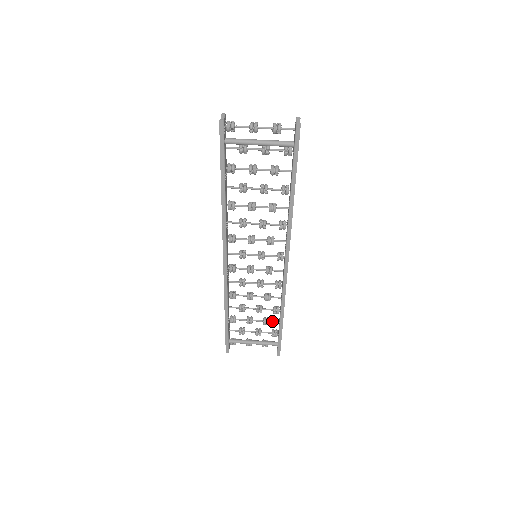
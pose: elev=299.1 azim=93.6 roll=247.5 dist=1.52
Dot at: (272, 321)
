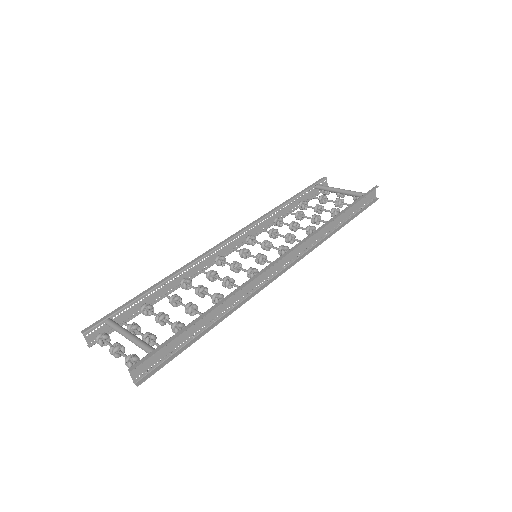
Dot at: occluded
